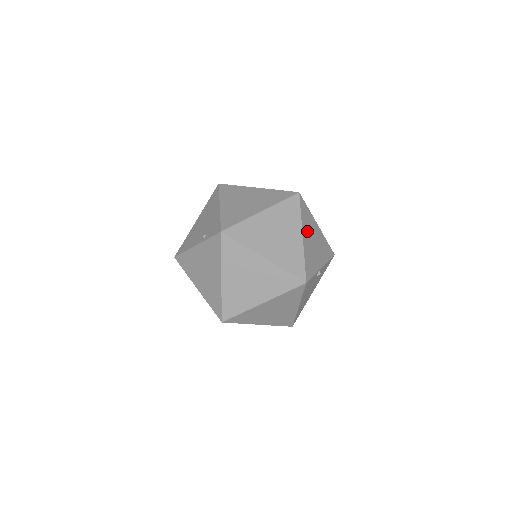
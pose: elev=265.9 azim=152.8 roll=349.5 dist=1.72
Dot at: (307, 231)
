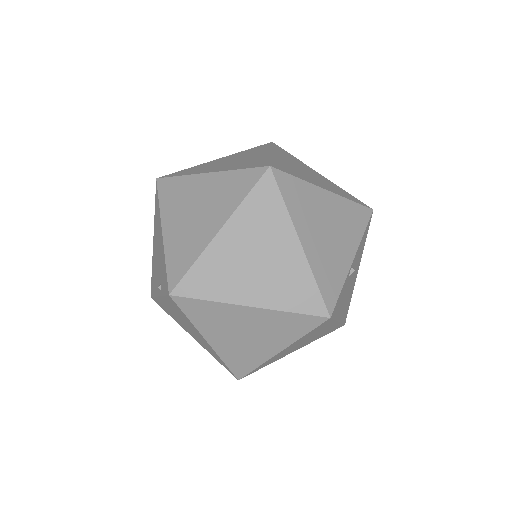
Dot at: (307, 223)
